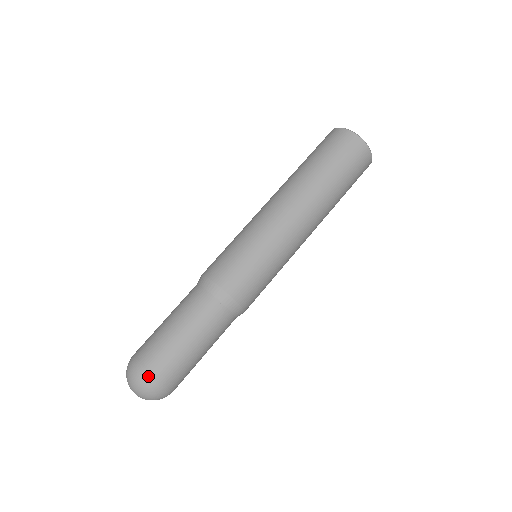
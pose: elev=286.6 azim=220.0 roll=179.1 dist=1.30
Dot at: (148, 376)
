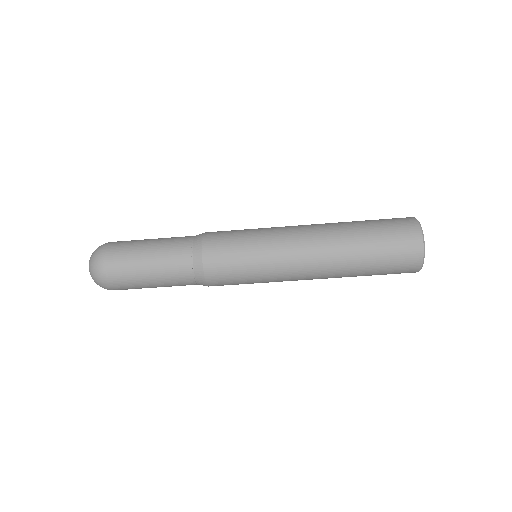
Dot at: (102, 271)
